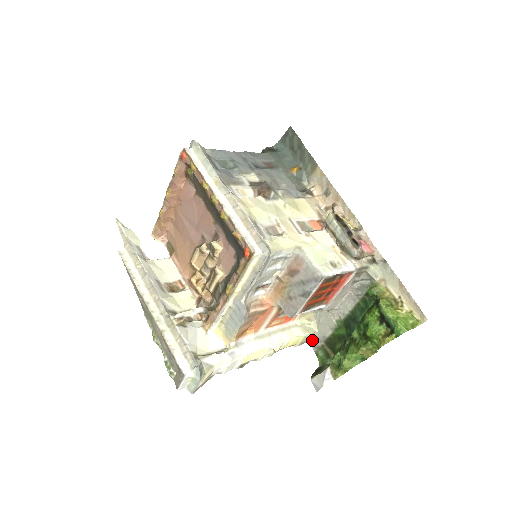
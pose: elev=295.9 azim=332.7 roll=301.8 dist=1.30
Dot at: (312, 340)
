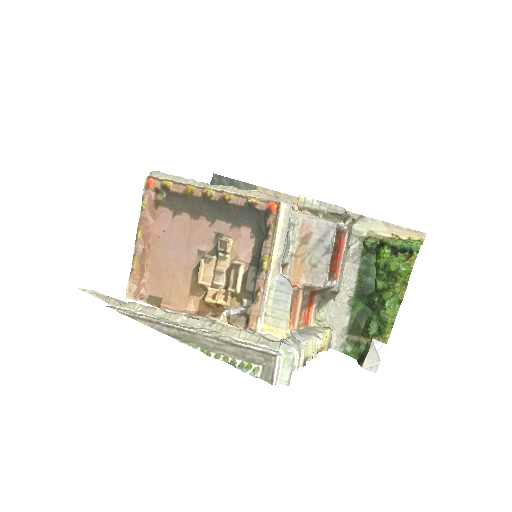
Dot at: (333, 342)
